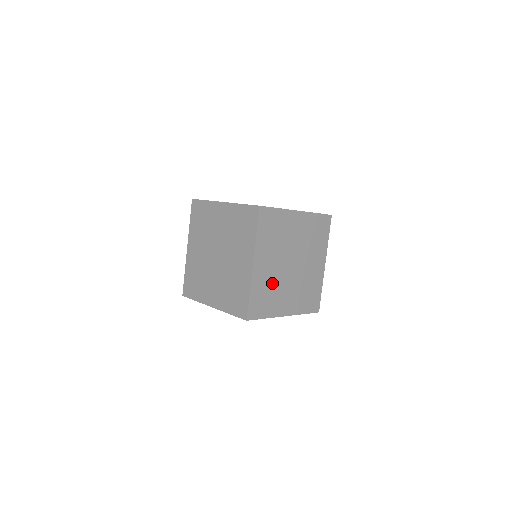
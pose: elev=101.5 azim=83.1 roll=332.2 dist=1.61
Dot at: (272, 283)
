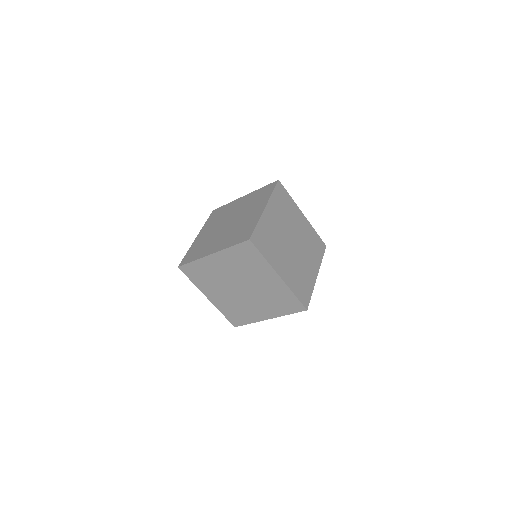
Dot at: (296, 270)
